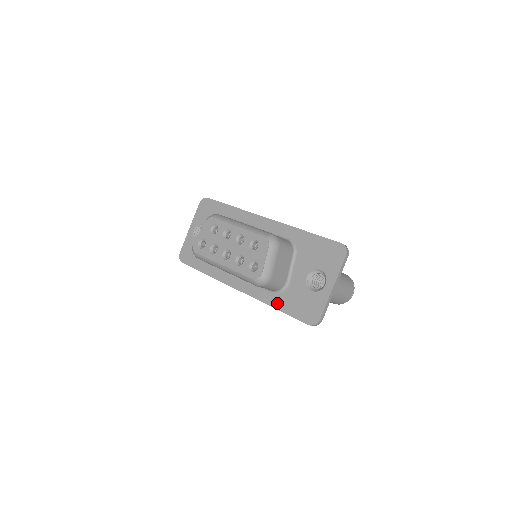
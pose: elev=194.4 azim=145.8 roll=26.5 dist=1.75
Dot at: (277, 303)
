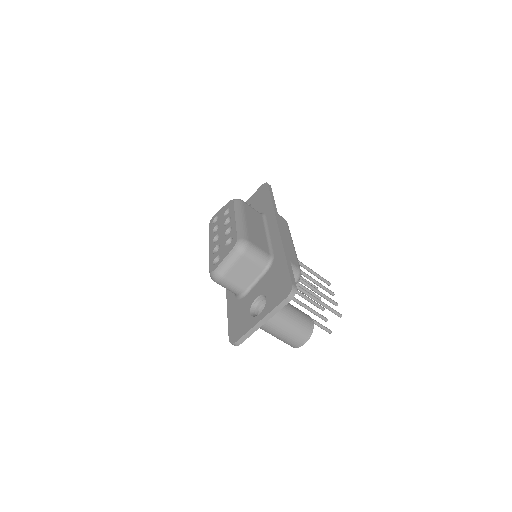
Dot at: (231, 306)
